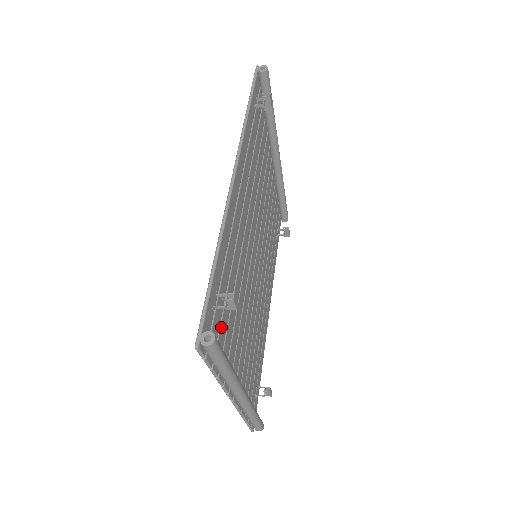
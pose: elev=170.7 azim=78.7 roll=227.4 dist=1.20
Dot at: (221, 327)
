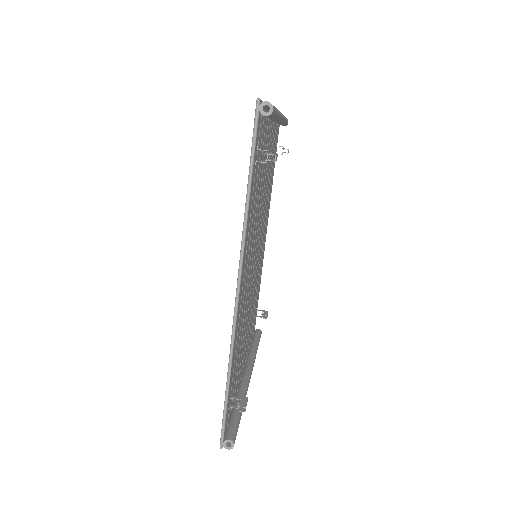
Dot at: (234, 391)
